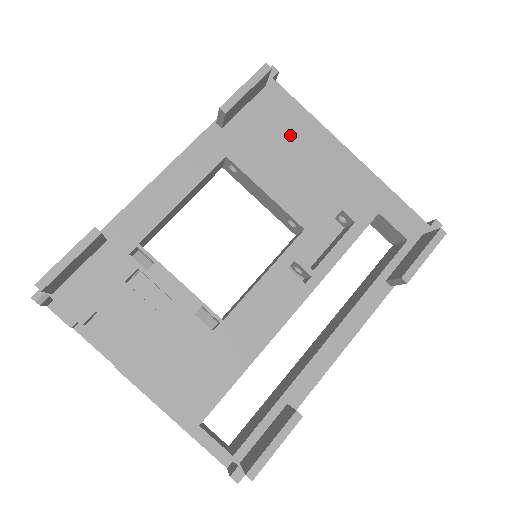
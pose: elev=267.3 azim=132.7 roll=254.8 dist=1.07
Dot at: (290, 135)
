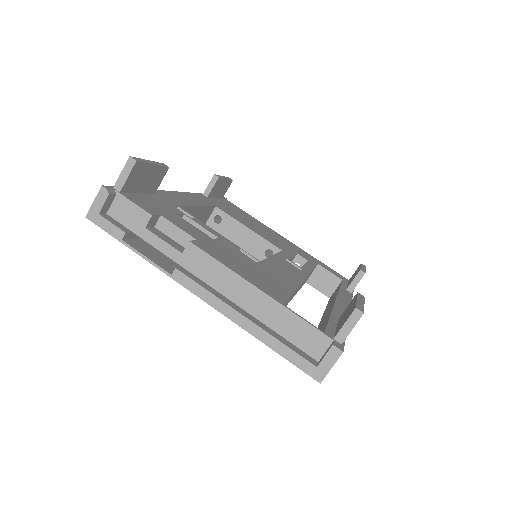
Dot at: (247, 218)
